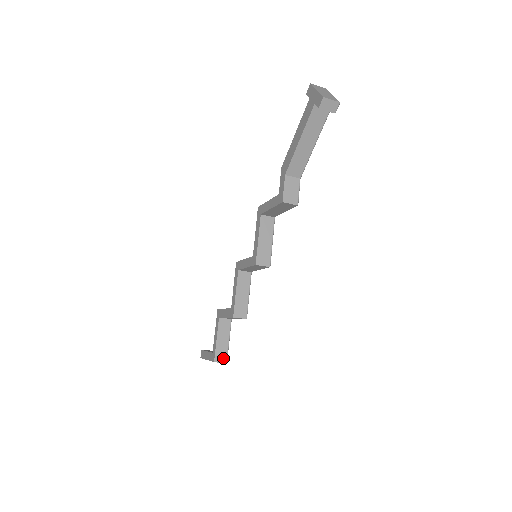
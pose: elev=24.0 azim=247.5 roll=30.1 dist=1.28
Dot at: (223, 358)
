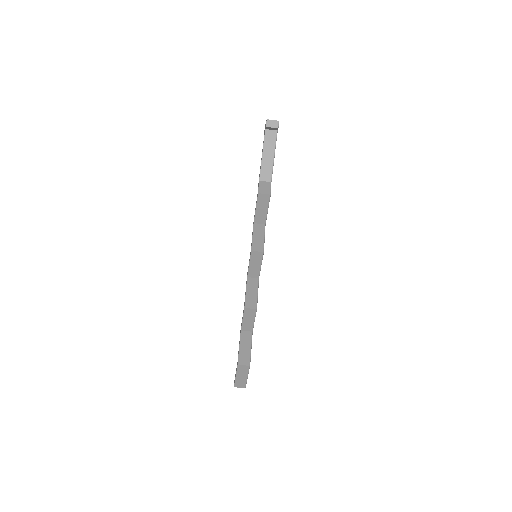
Dot at: (246, 362)
